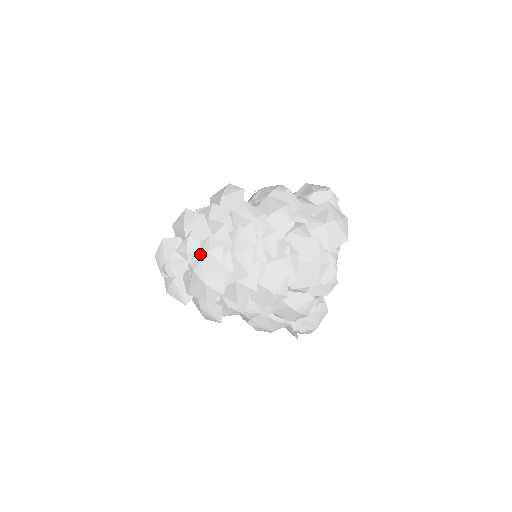
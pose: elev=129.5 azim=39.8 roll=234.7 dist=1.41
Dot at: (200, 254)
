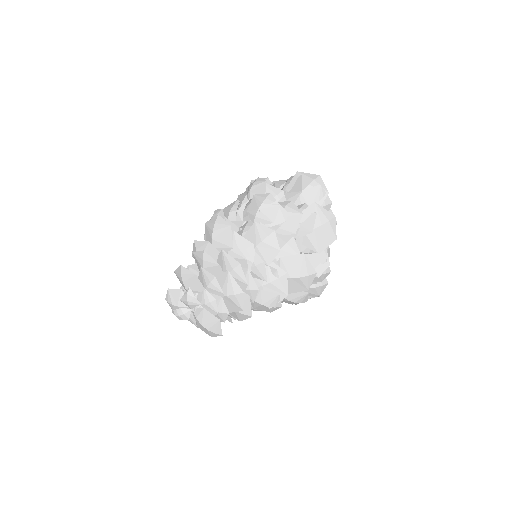
Dot at: (199, 305)
